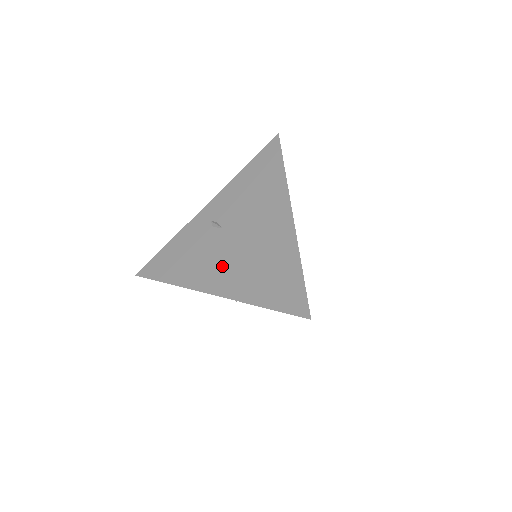
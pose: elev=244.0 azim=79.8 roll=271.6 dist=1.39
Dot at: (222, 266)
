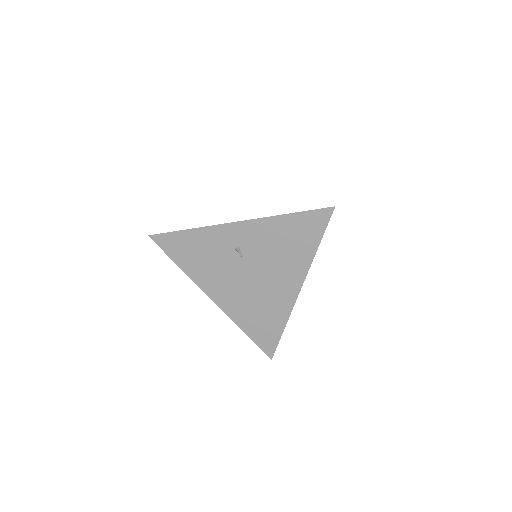
Dot at: (229, 288)
